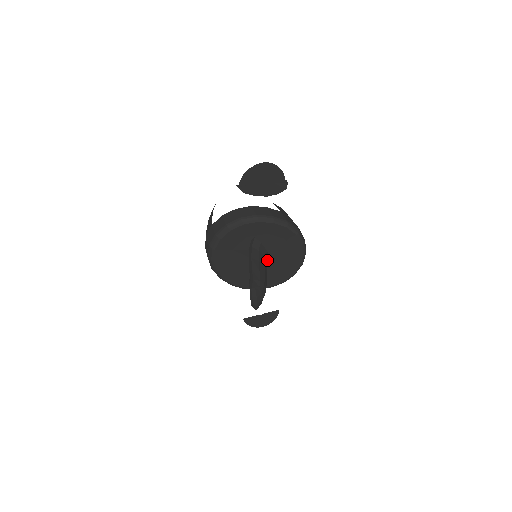
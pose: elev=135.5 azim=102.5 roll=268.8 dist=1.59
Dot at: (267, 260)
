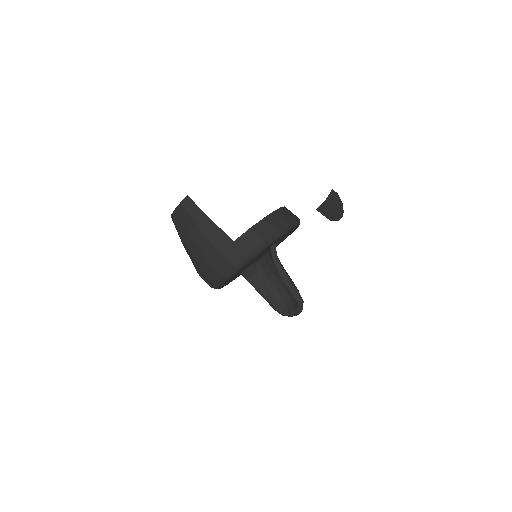
Dot at: occluded
